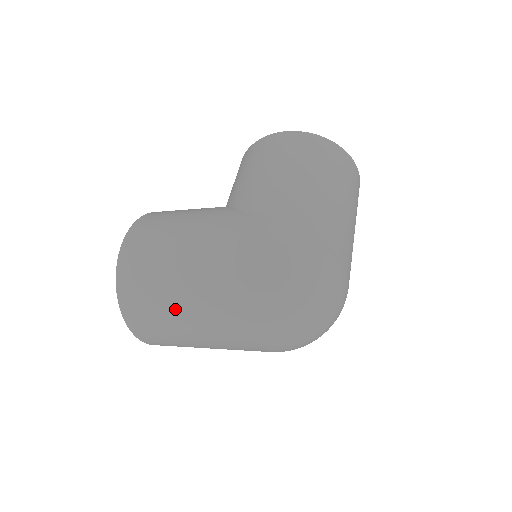
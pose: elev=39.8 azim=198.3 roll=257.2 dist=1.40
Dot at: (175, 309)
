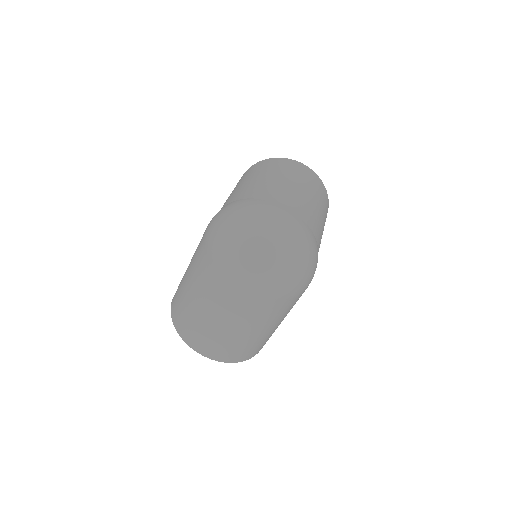
Dot at: (196, 307)
